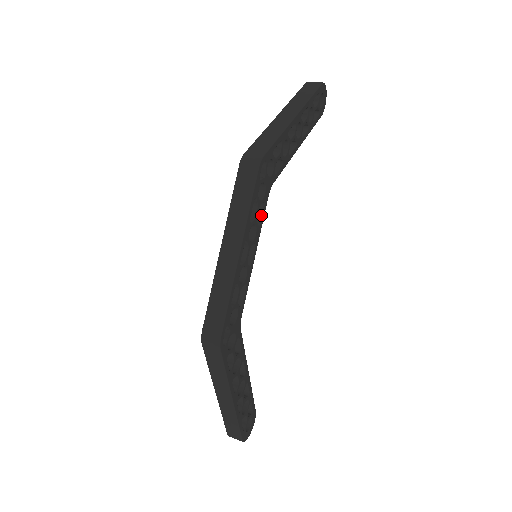
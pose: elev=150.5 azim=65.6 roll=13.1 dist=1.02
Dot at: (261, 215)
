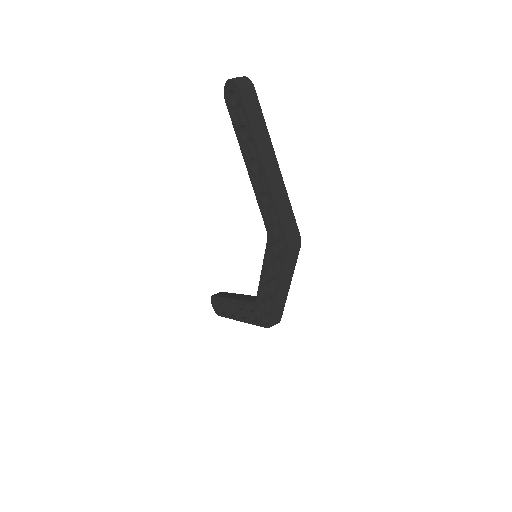
Dot at: occluded
